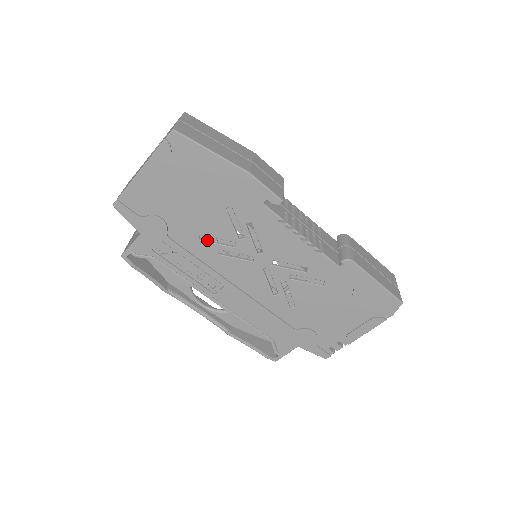
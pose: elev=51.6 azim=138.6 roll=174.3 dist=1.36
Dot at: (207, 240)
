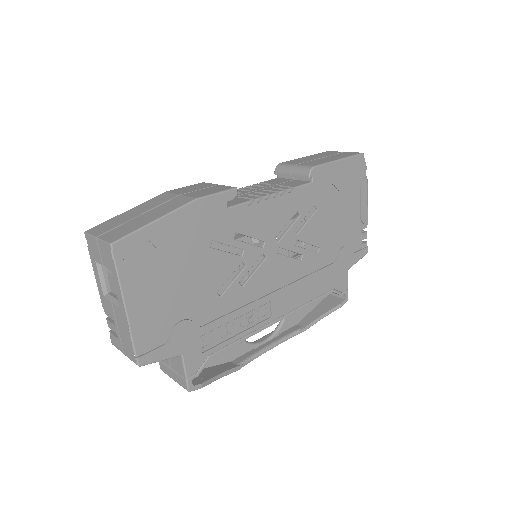
Dot at: (225, 289)
